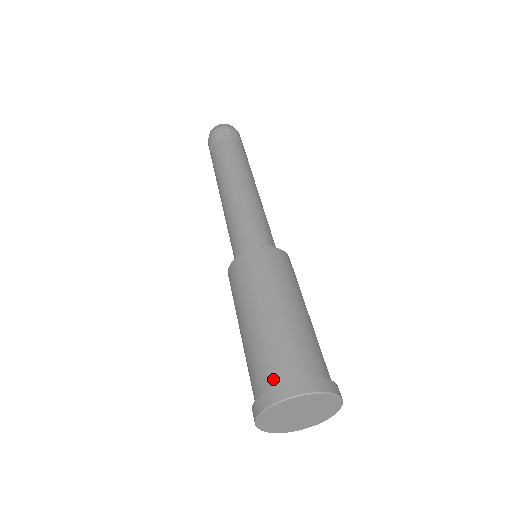
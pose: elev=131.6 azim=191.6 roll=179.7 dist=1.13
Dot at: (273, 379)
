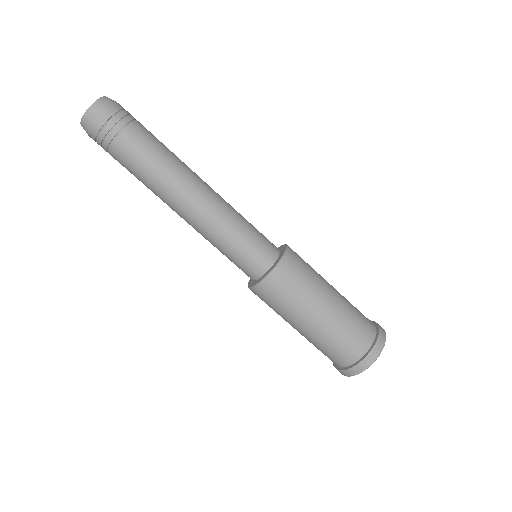
Dot at: (359, 352)
